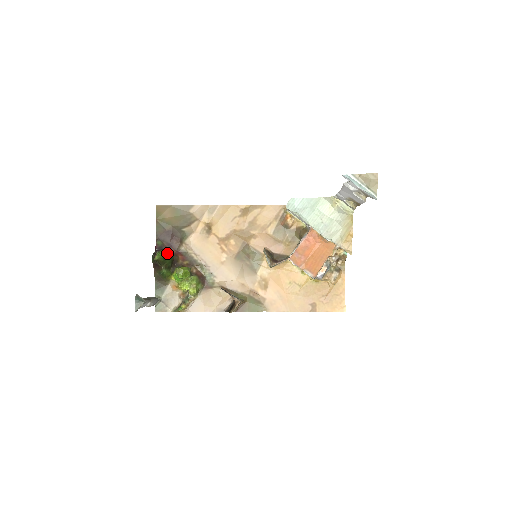
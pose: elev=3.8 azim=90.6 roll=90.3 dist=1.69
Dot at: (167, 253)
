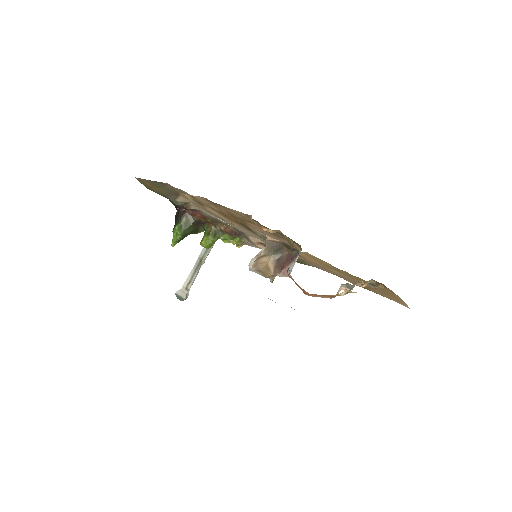
Dot at: (179, 234)
